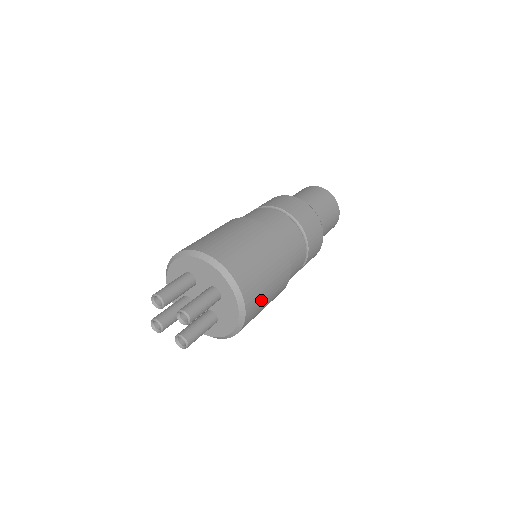
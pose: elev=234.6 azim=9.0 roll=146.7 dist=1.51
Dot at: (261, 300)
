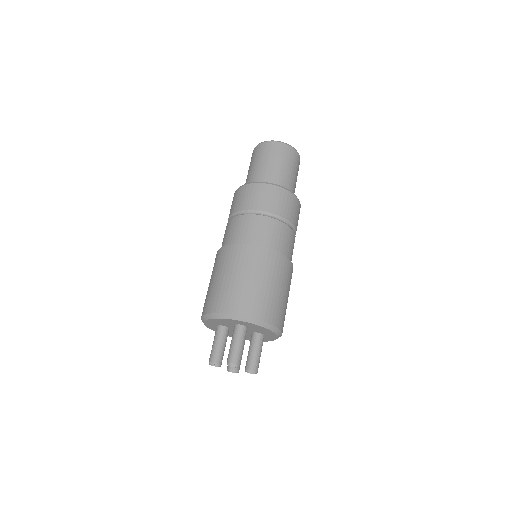
Dot at: occluded
